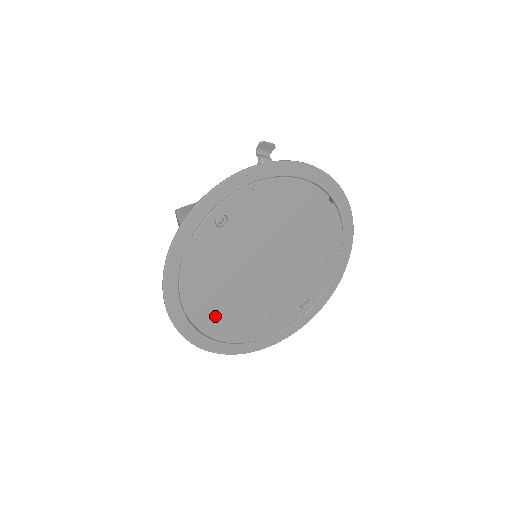
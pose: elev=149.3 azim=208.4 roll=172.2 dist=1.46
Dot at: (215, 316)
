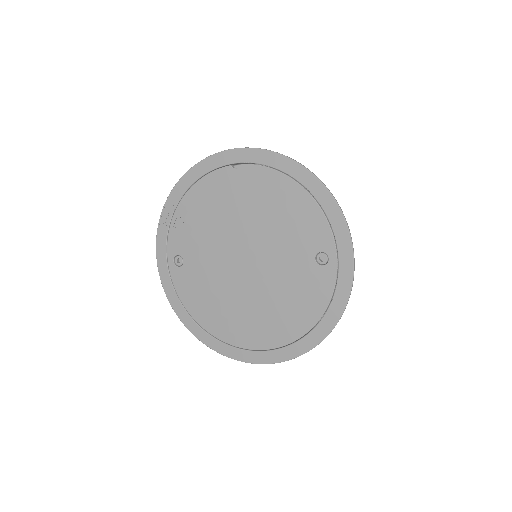
Dot at: (246, 329)
